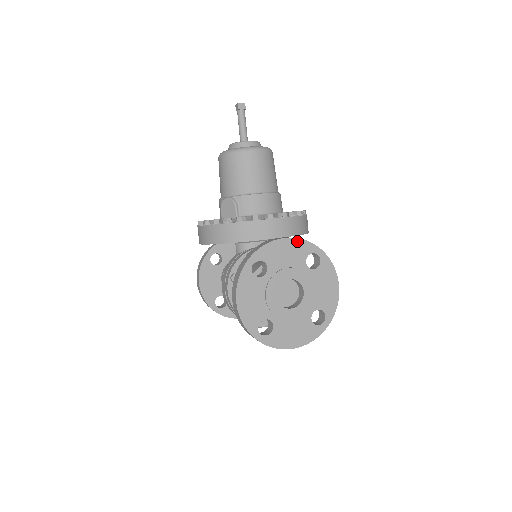
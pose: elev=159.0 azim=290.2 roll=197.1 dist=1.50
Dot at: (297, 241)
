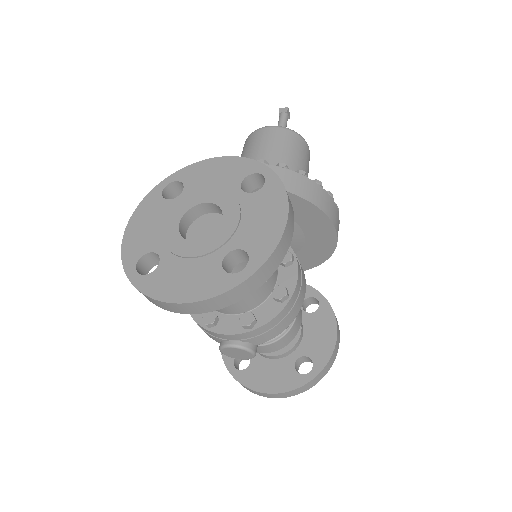
Dot at: (237, 160)
